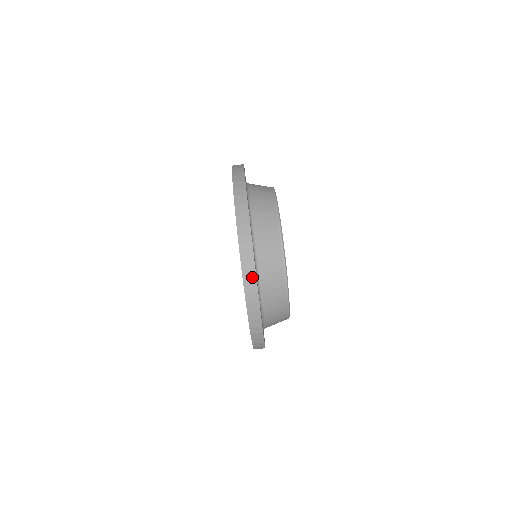
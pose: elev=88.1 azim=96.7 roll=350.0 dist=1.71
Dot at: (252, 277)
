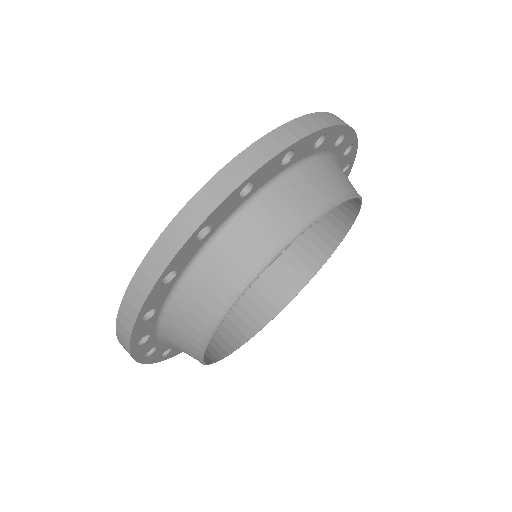
Dot at: (238, 177)
